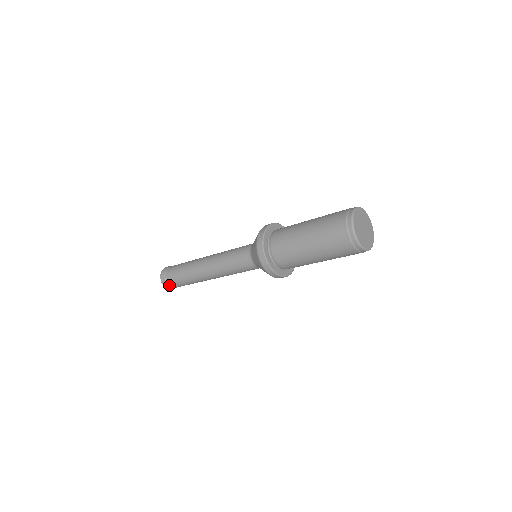
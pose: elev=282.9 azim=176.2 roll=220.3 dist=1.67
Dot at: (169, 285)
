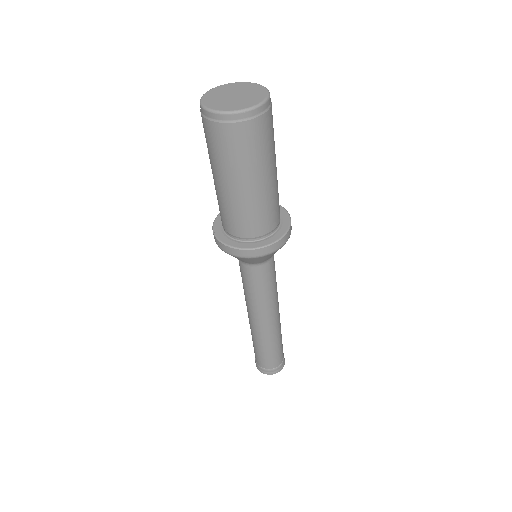
Dot at: (262, 367)
